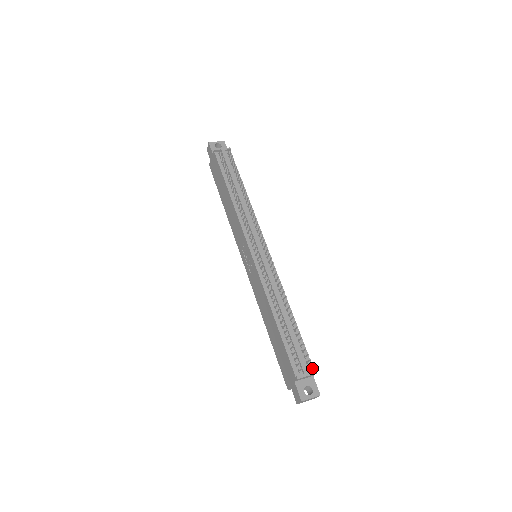
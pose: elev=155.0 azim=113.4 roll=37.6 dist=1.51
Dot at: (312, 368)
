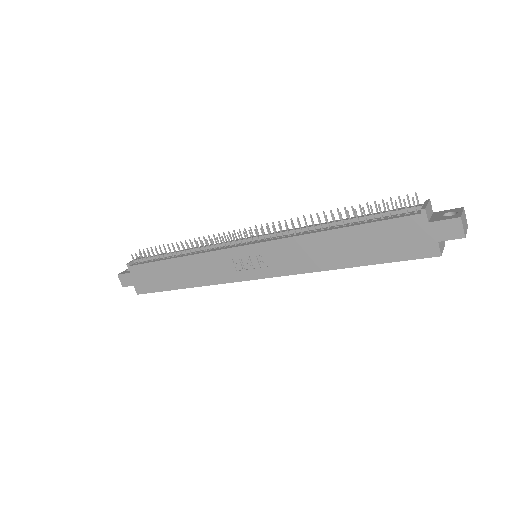
Dot at: occluded
